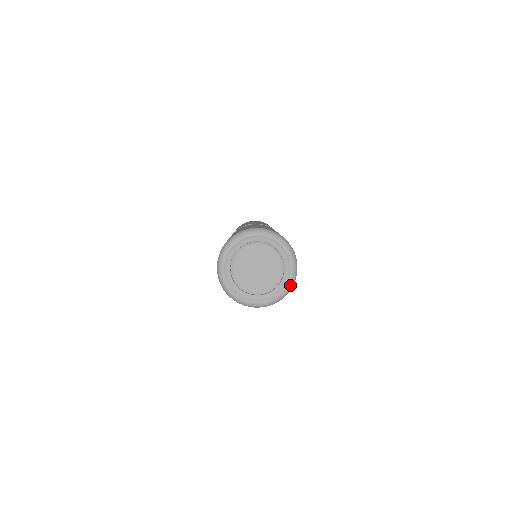
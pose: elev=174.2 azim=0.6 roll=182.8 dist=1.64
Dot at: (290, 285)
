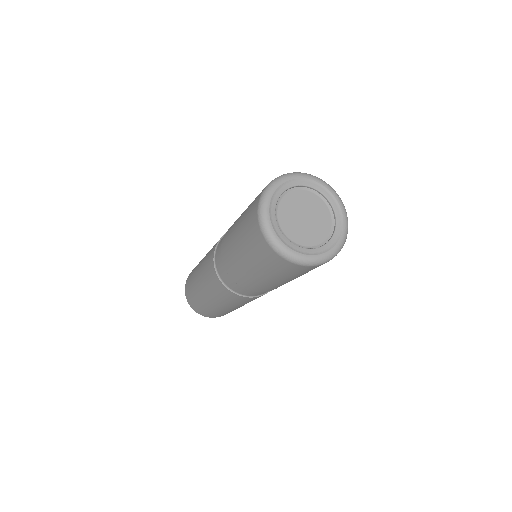
Dot at: (326, 257)
